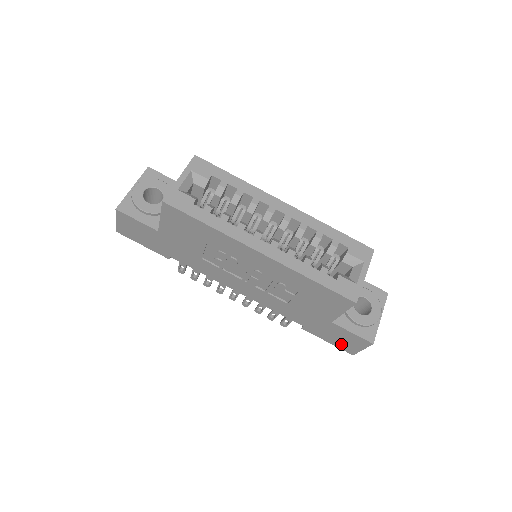
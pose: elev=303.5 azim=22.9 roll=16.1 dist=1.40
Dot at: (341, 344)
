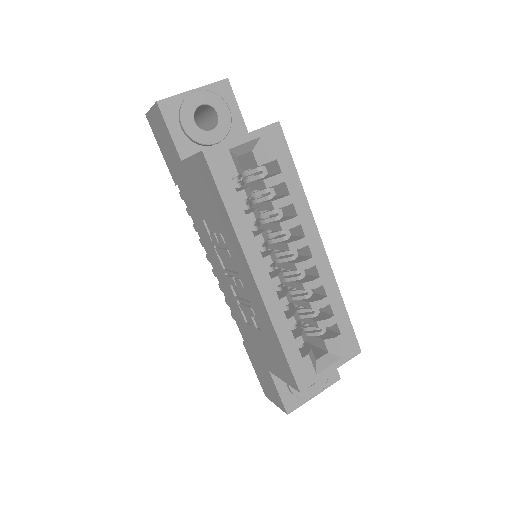
Dot at: (263, 383)
